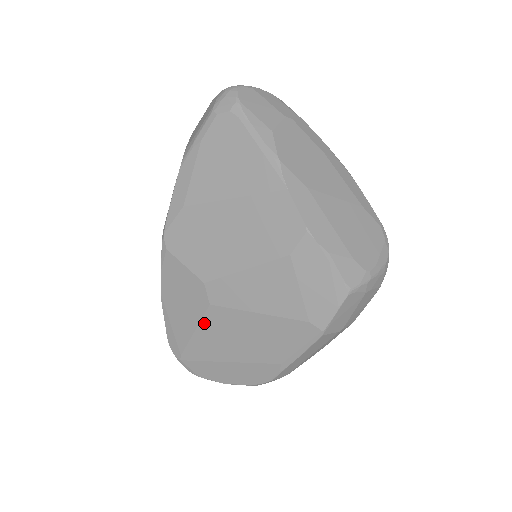
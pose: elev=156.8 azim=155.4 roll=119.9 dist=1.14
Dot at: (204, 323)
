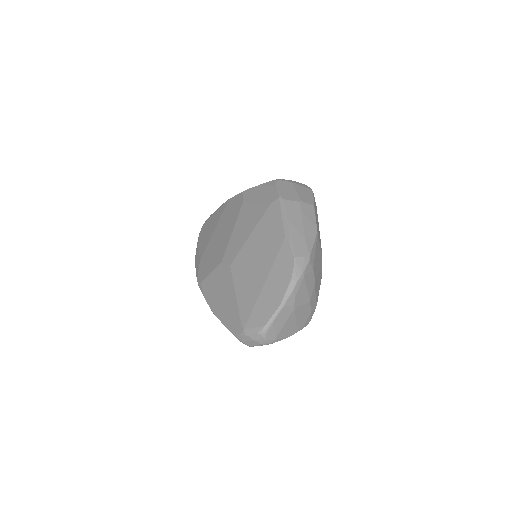
Dot at: (235, 280)
